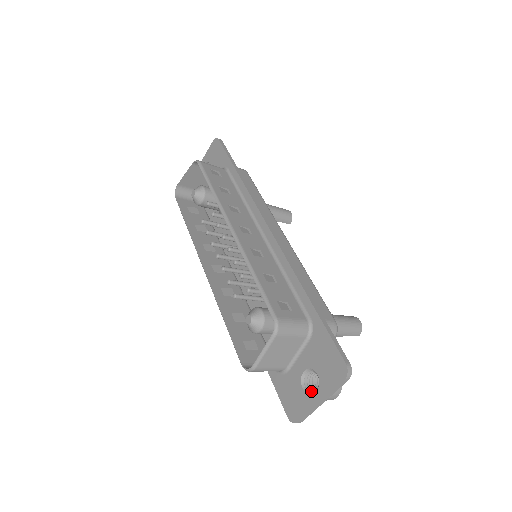
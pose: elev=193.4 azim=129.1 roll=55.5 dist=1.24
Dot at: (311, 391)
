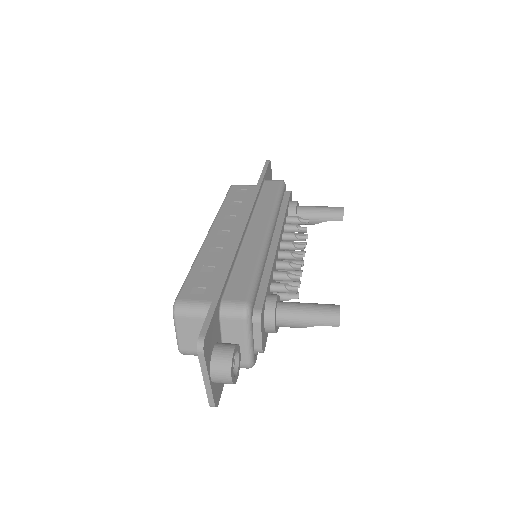
Dot at: occluded
